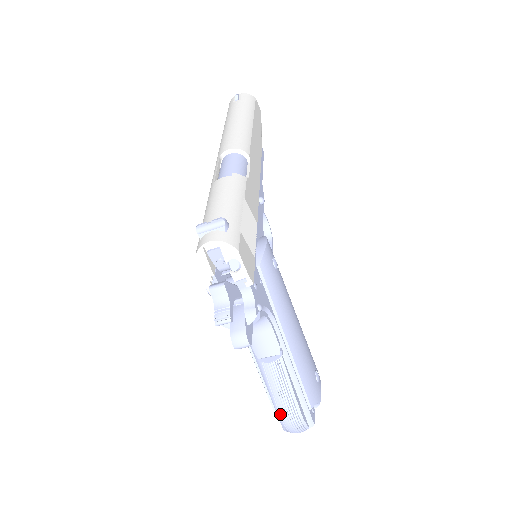
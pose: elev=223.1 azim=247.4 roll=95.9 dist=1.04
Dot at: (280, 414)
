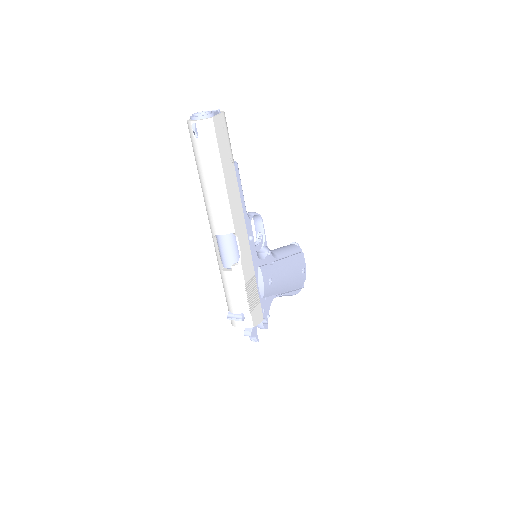
Dot at: occluded
